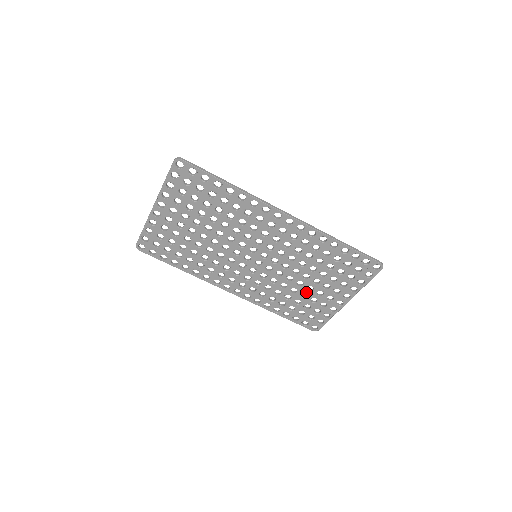
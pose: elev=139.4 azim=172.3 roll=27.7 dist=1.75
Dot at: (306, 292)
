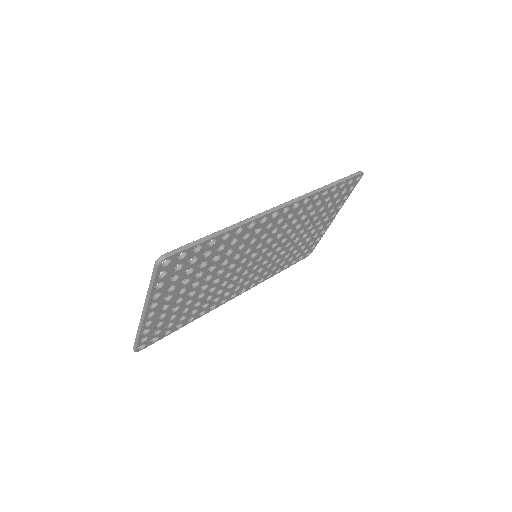
Dot at: (301, 240)
